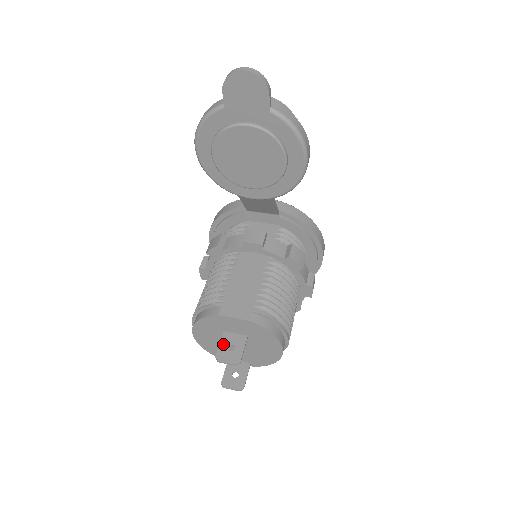
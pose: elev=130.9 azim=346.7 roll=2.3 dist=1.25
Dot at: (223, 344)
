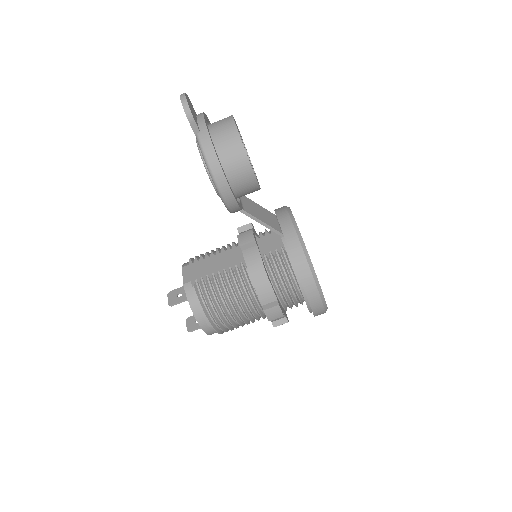
Dot at: (181, 289)
